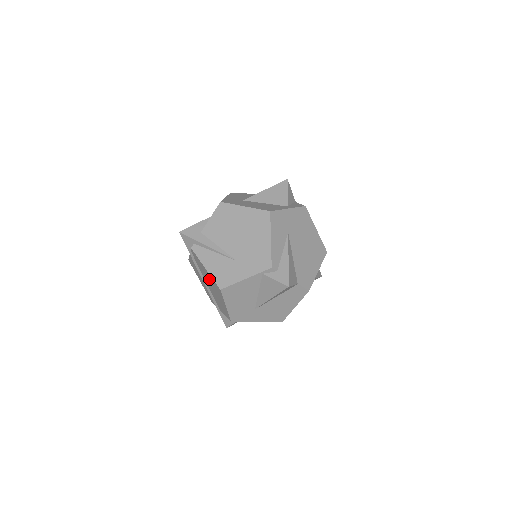
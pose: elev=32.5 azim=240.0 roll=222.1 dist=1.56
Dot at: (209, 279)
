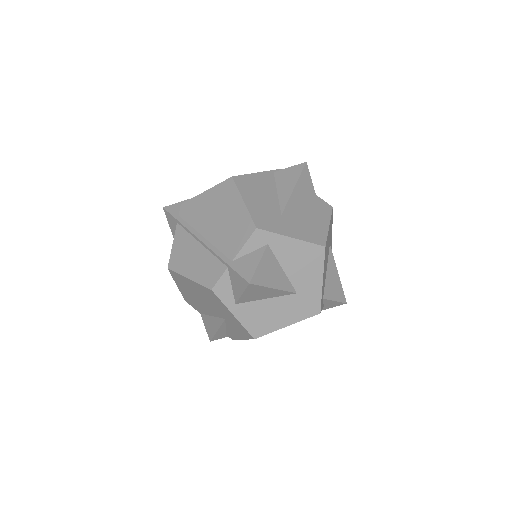
Dot at: (211, 204)
